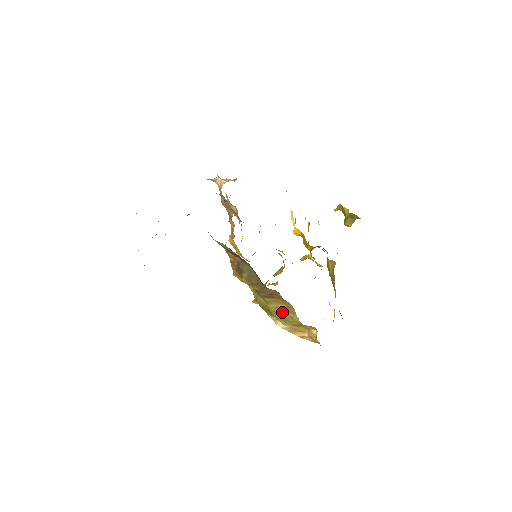
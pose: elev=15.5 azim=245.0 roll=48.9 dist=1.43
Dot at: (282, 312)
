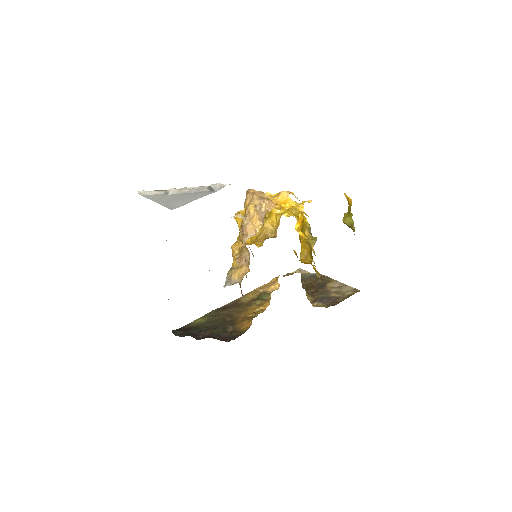
Dot at: occluded
